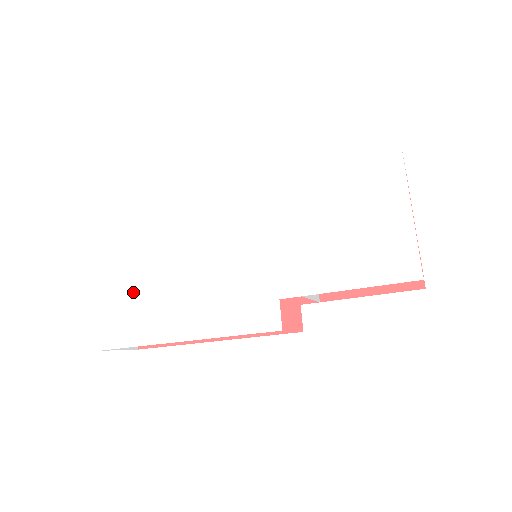
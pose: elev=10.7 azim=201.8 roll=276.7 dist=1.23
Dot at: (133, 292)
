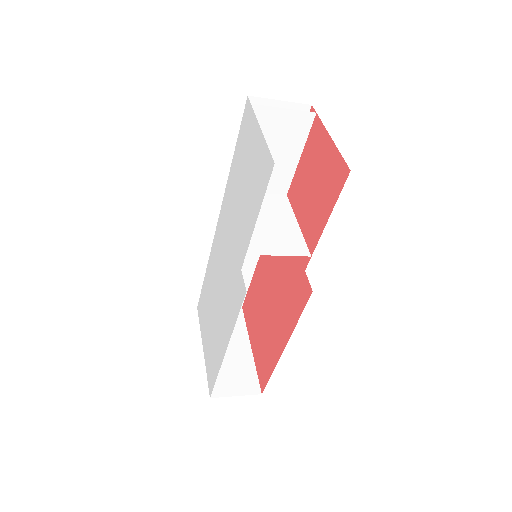
Dot at: (210, 339)
